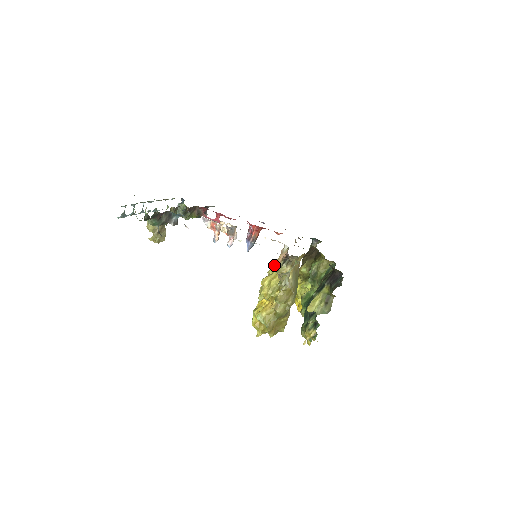
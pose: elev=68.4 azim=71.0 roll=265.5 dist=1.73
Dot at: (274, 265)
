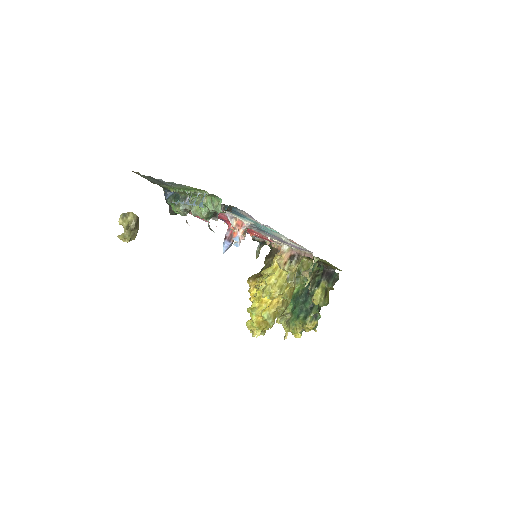
Dot at: (282, 264)
